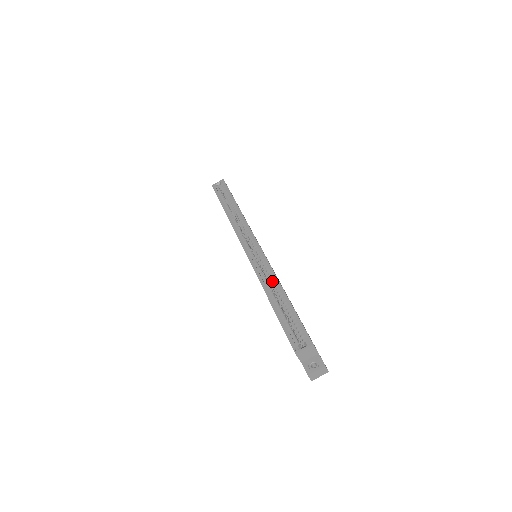
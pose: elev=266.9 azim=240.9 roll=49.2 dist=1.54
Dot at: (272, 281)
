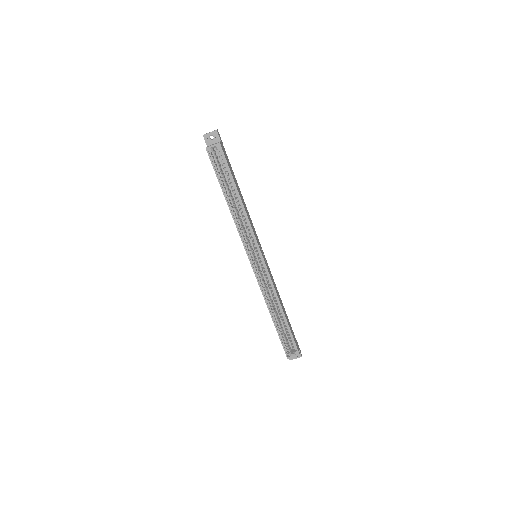
Dot at: (273, 296)
